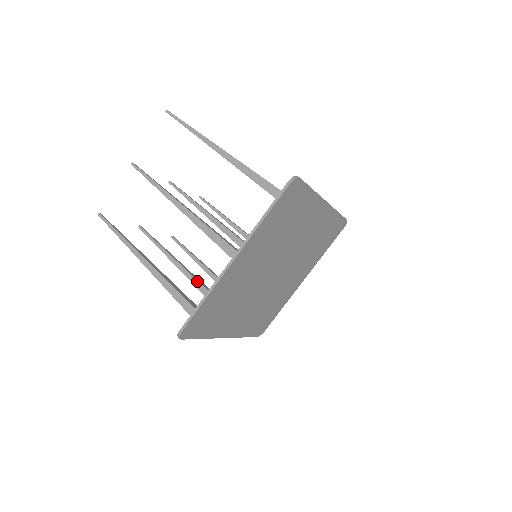
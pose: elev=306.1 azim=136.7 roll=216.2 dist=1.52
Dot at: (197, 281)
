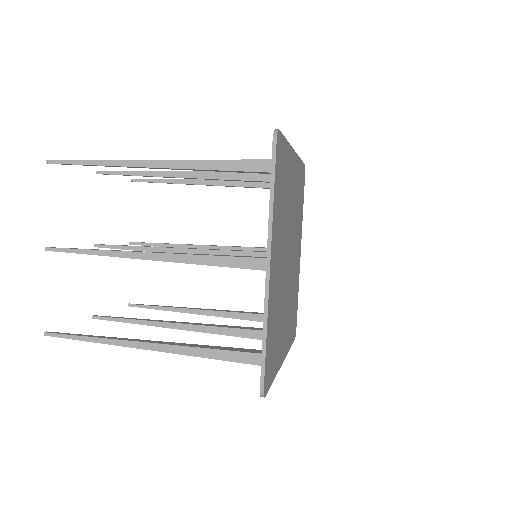
Dot at: (186, 253)
